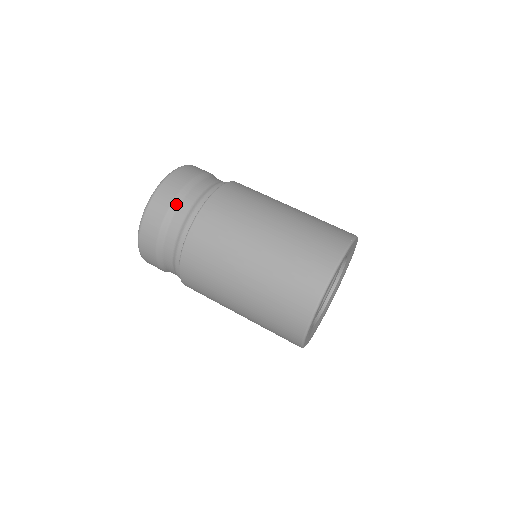
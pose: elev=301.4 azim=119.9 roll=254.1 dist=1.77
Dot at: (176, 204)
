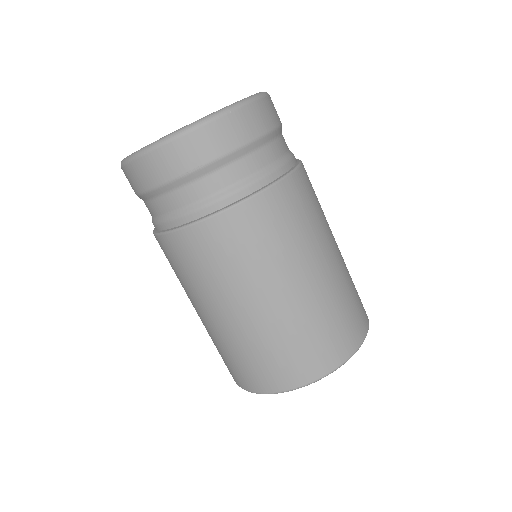
Dot at: (140, 198)
